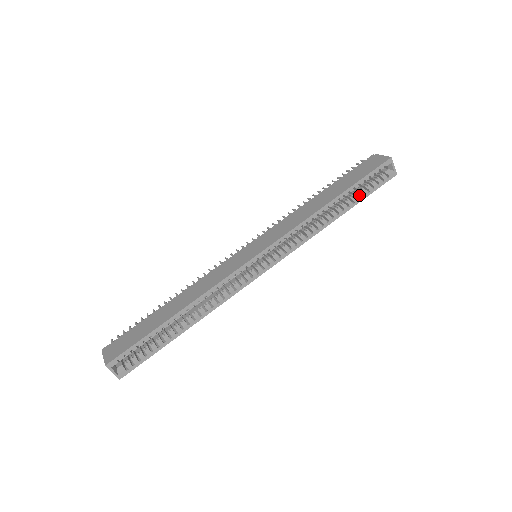
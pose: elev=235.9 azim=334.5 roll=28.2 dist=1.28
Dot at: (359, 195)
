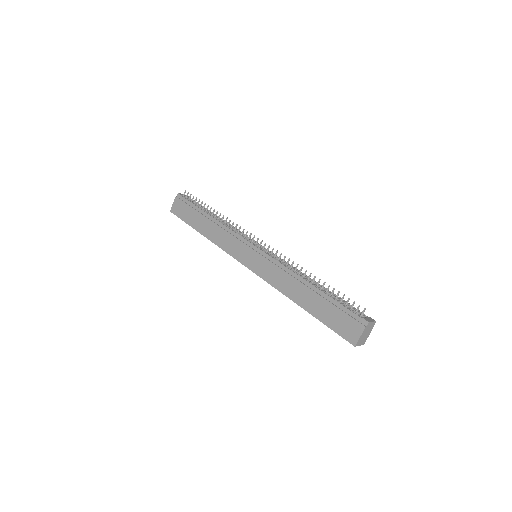
Dot at: occluded
